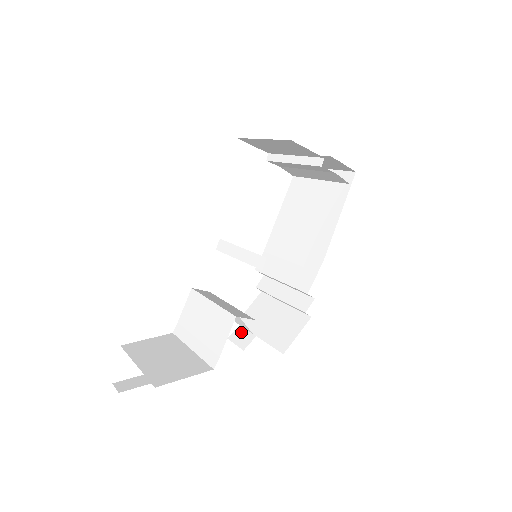
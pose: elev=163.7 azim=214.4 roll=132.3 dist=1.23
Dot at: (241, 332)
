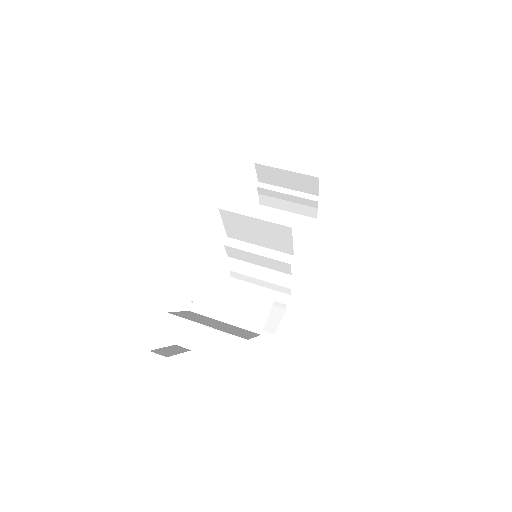
Dot at: occluded
